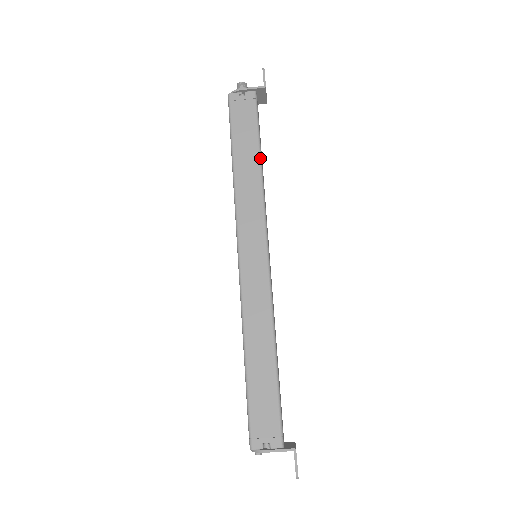
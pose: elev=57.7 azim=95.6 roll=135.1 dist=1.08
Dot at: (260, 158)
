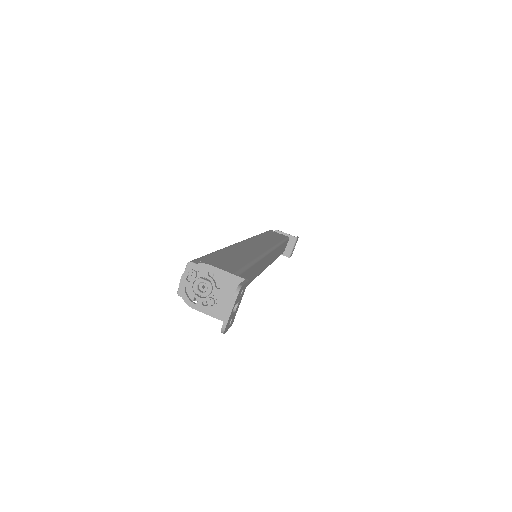
Dot at: (282, 241)
